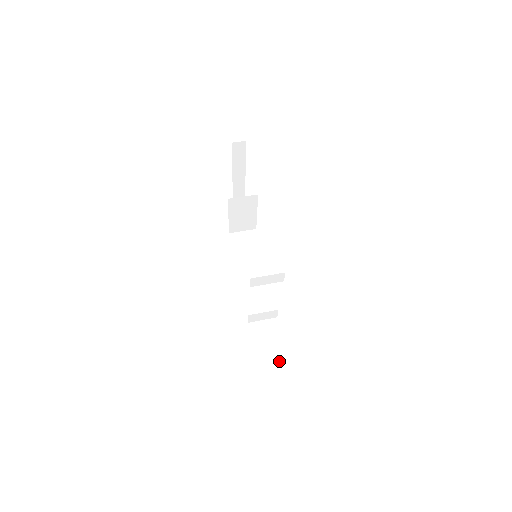
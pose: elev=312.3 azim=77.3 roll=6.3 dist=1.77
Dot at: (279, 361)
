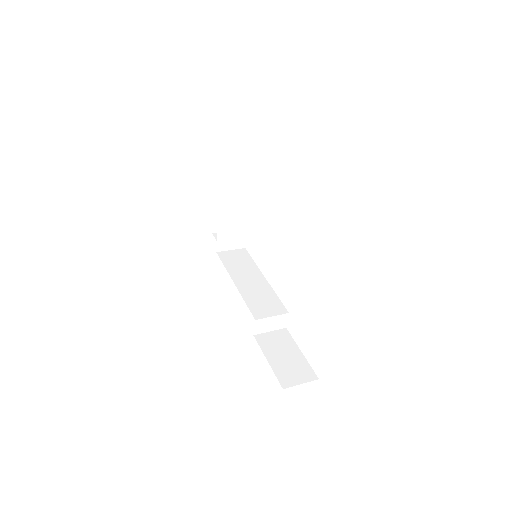
Dot at: (300, 369)
